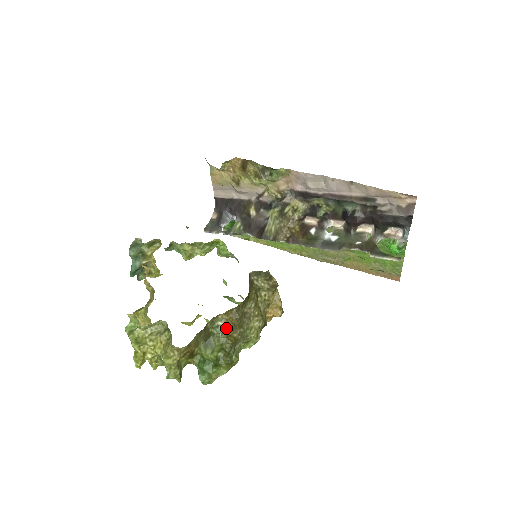
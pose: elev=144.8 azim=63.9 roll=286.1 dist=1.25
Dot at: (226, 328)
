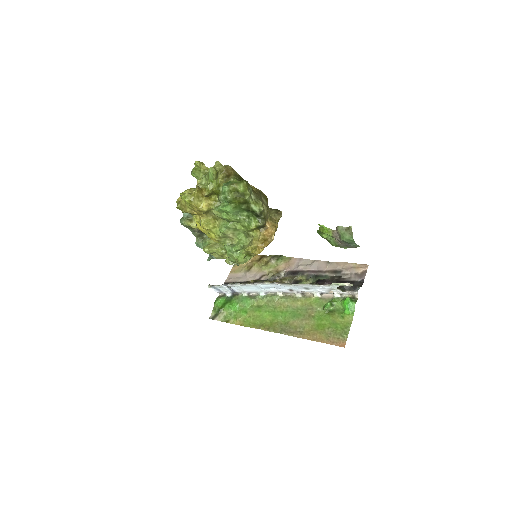
Dot at: occluded
